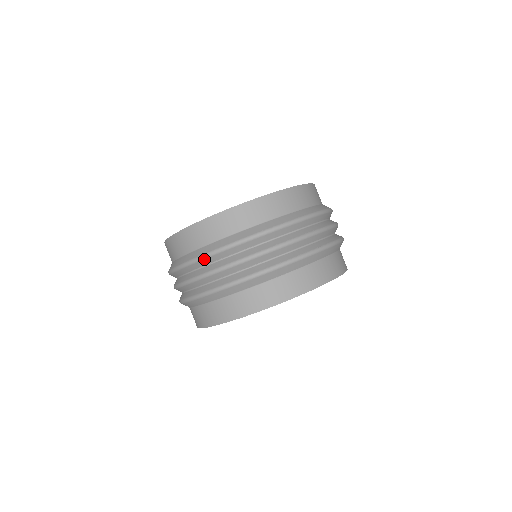
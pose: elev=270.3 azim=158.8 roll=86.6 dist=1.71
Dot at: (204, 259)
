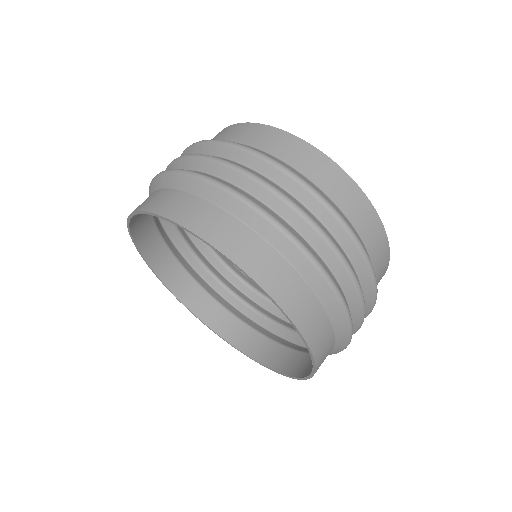
Dot at: (205, 143)
